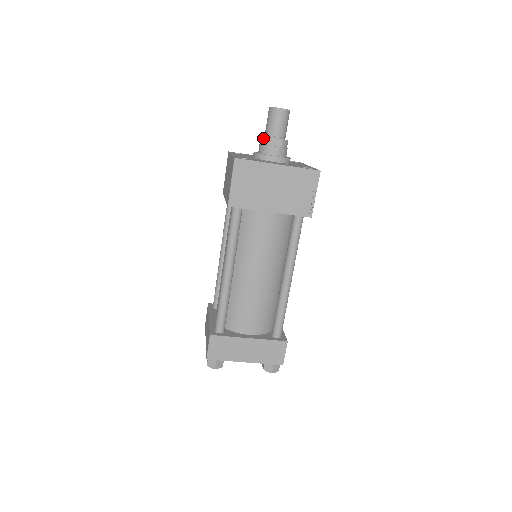
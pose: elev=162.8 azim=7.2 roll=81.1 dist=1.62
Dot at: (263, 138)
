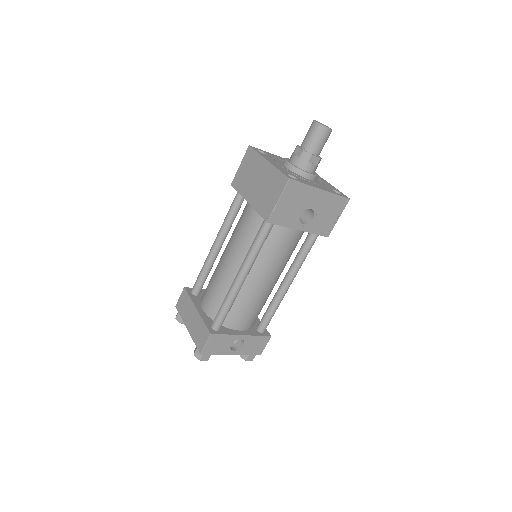
Dot at: occluded
